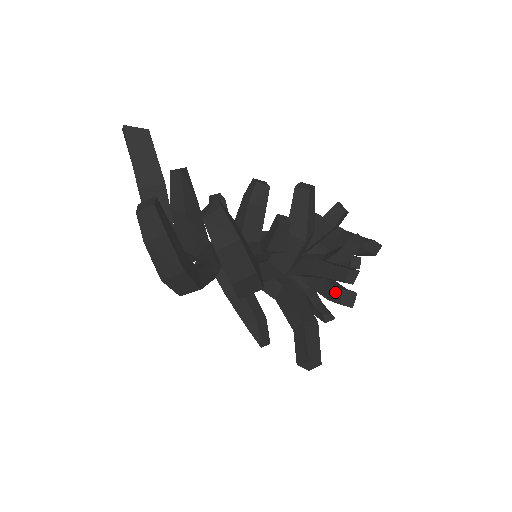
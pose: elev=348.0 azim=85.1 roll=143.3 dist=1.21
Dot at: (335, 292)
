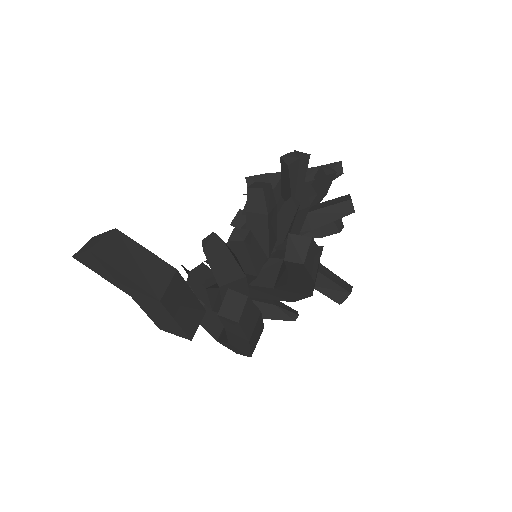
Dot at: (326, 227)
